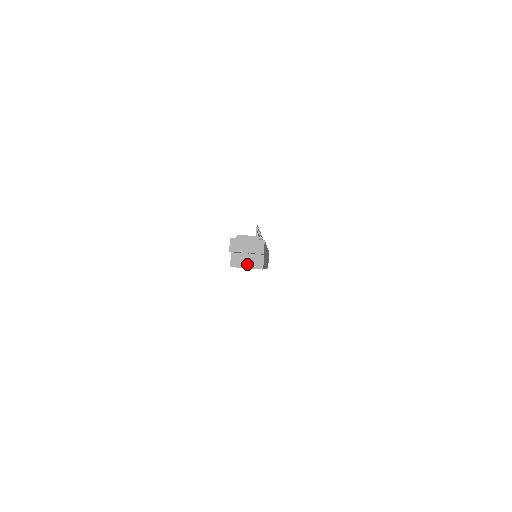
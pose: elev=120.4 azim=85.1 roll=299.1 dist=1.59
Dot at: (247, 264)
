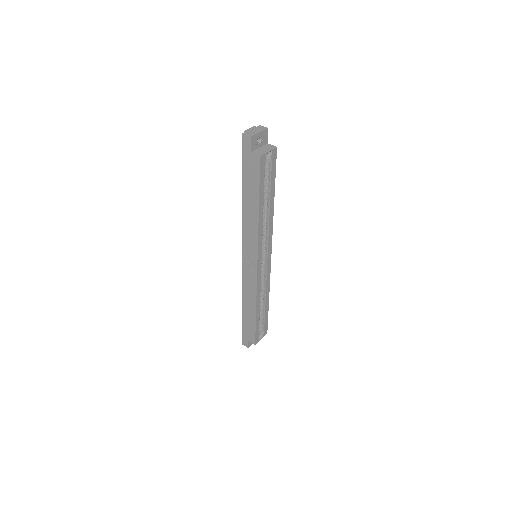
Dot at: (266, 150)
